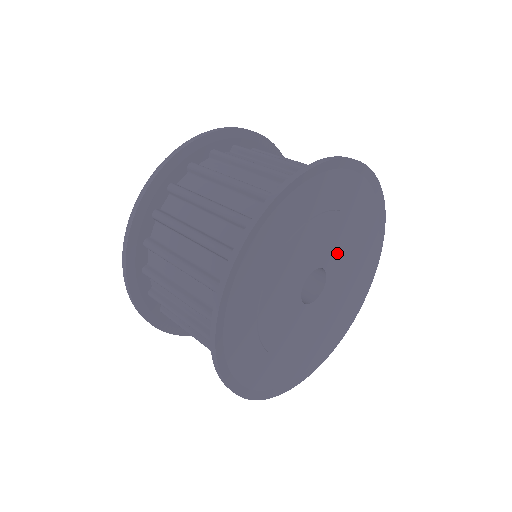
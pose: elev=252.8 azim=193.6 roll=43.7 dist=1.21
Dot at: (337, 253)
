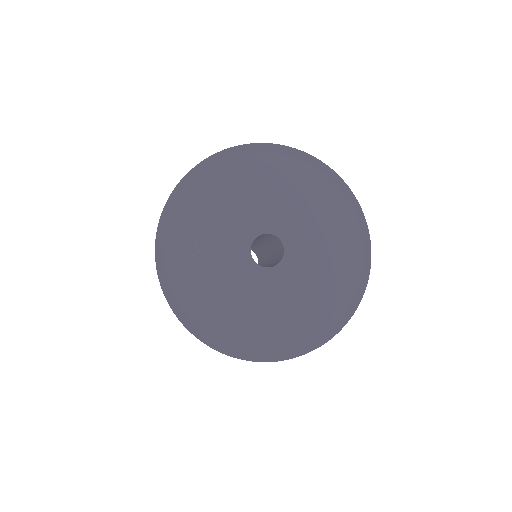
Dot at: (302, 248)
